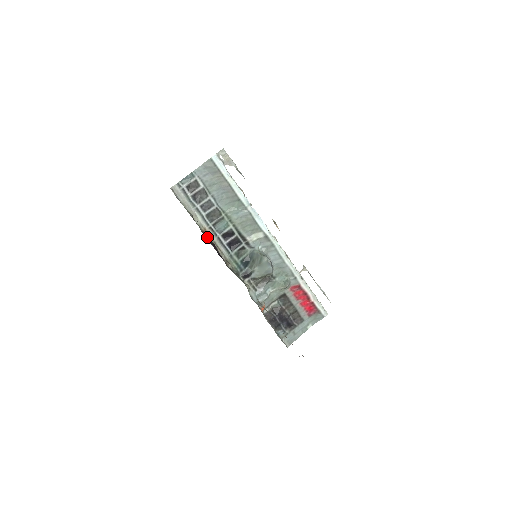
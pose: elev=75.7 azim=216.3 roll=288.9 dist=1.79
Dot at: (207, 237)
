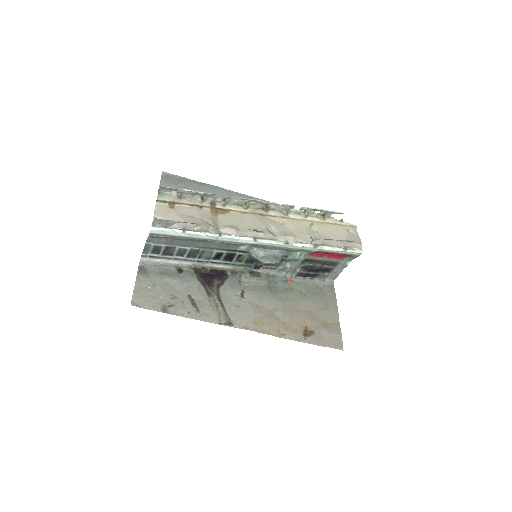
Dot at: (200, 268)
